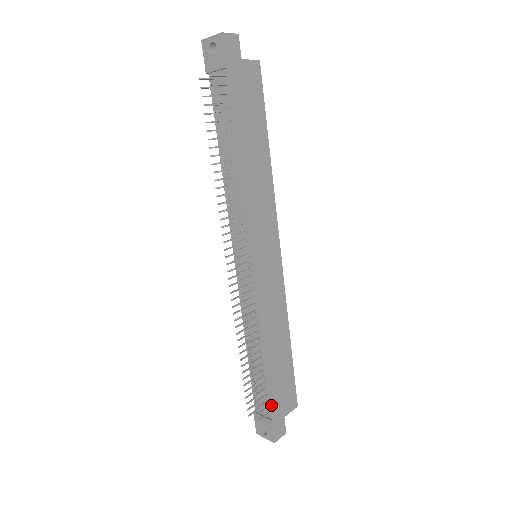
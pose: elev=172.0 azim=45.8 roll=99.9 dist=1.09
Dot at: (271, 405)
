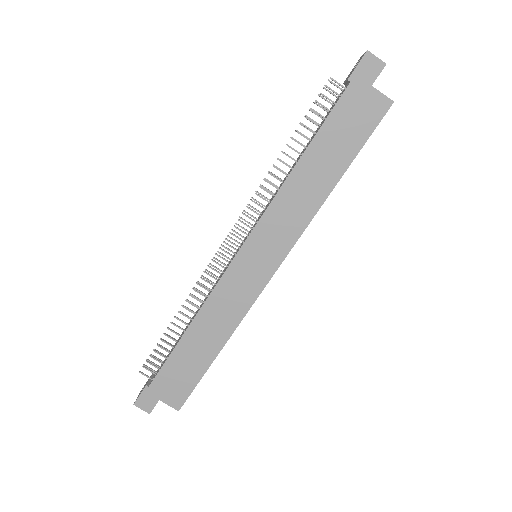
Dot at: (157, 374)
